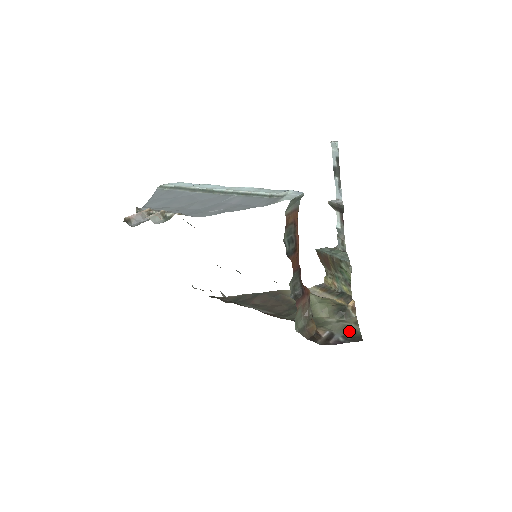
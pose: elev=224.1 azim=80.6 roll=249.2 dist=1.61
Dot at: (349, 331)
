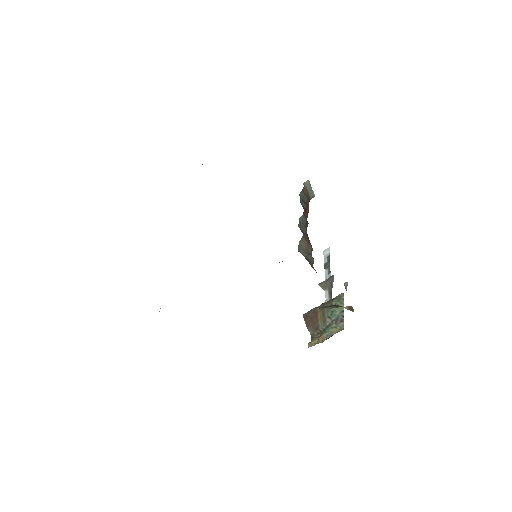
Dot at: occluded
